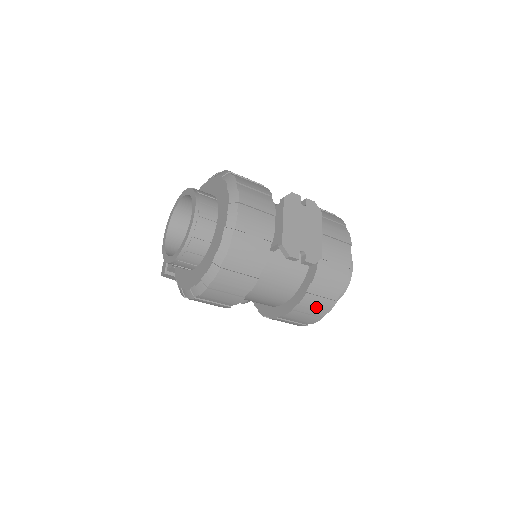
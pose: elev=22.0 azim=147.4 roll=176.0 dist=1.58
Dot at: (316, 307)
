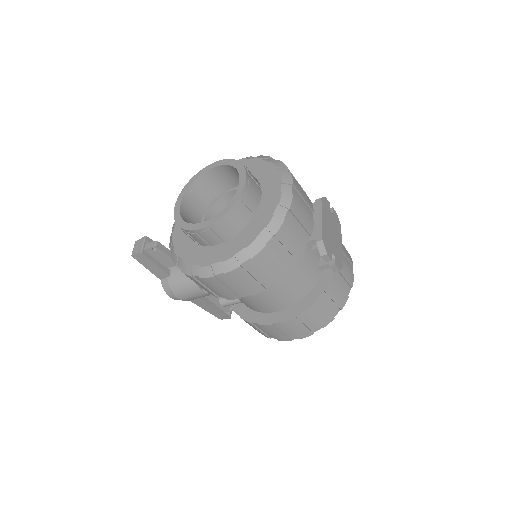
Dot at: (317, 319)
